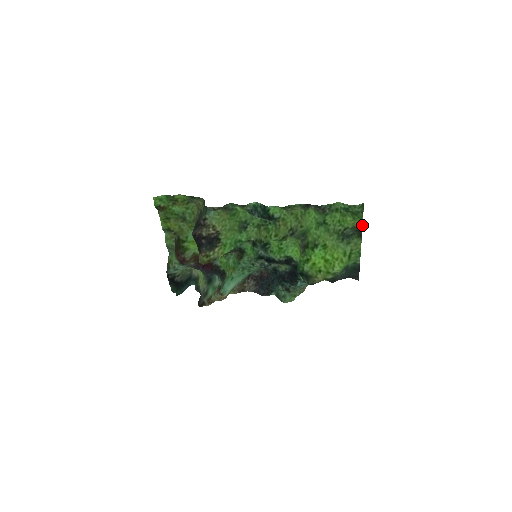
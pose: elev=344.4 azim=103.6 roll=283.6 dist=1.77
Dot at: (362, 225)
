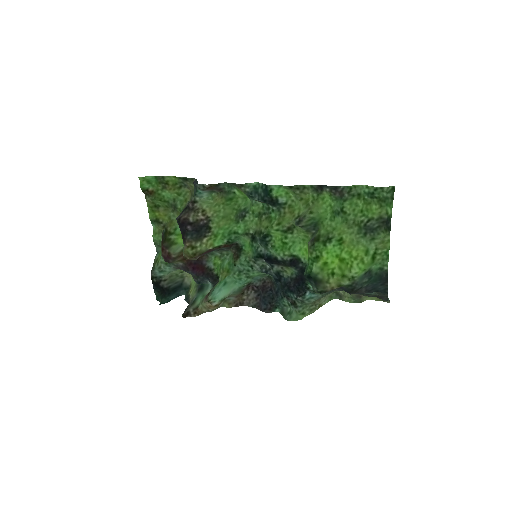
Dot at: (391, 214)
